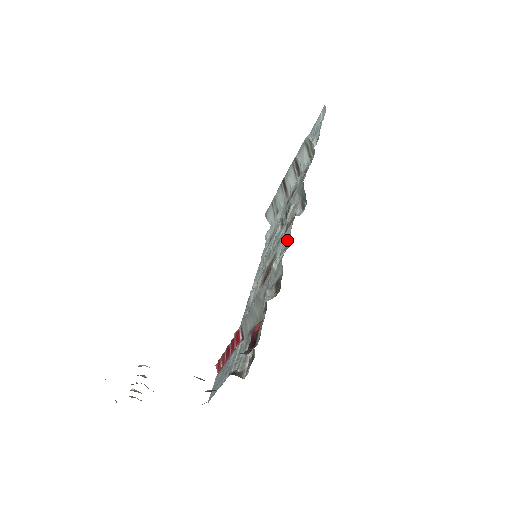
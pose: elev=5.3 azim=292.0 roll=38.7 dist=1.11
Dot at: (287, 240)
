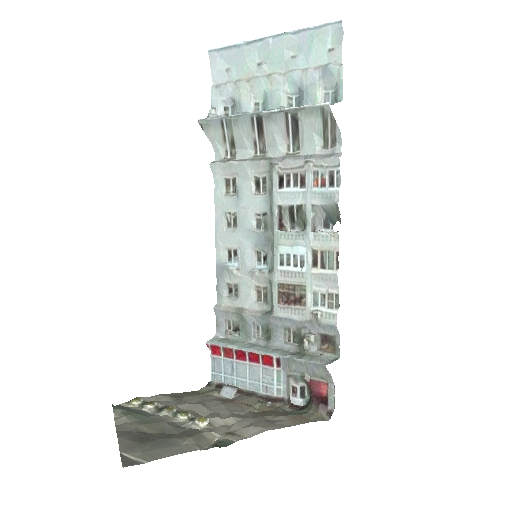
Dot at: (329, 289)
